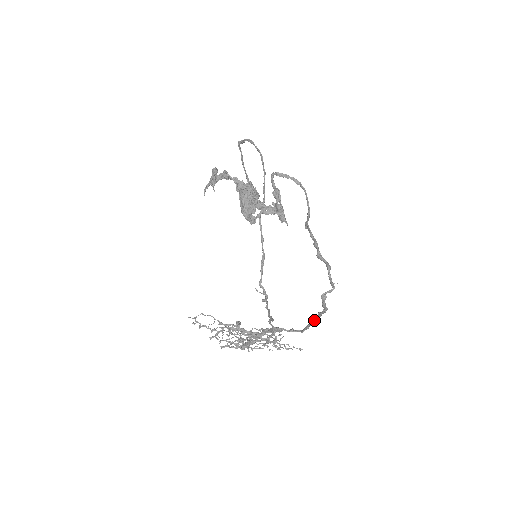
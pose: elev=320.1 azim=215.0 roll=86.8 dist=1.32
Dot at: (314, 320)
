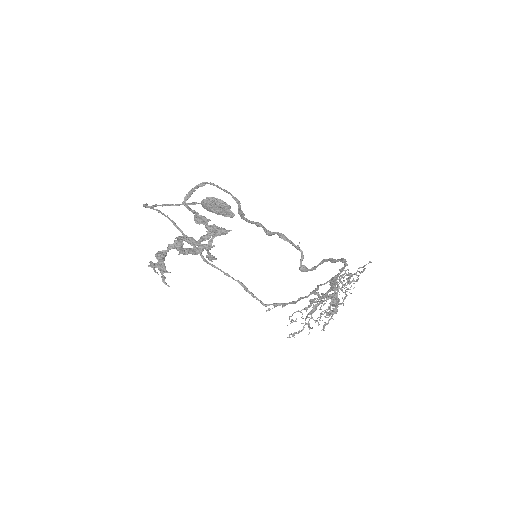
Dot at: (335, 262)
